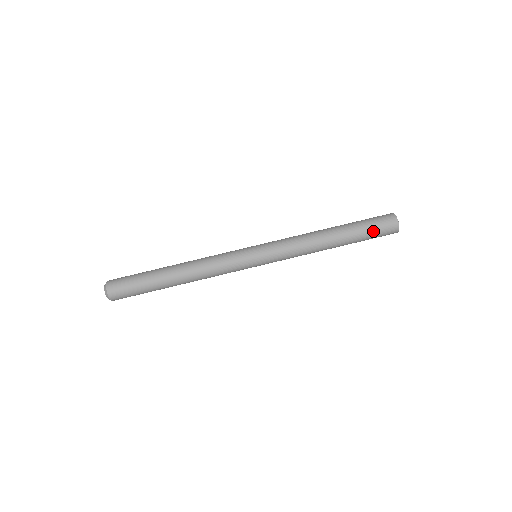
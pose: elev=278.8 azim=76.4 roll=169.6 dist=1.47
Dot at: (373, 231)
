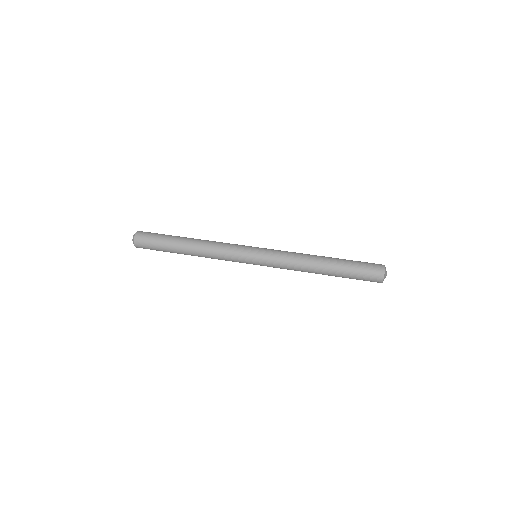
Dot at: (360, 269)
